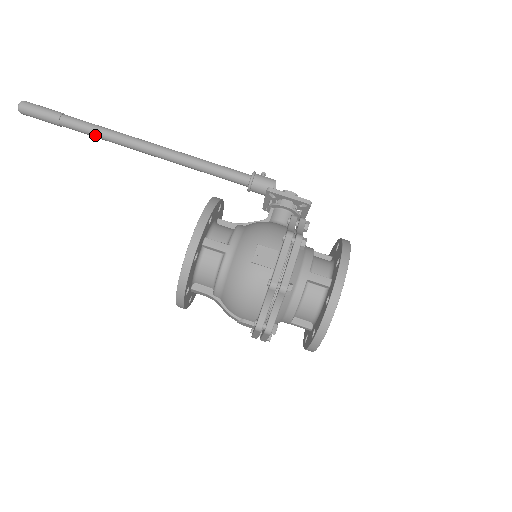
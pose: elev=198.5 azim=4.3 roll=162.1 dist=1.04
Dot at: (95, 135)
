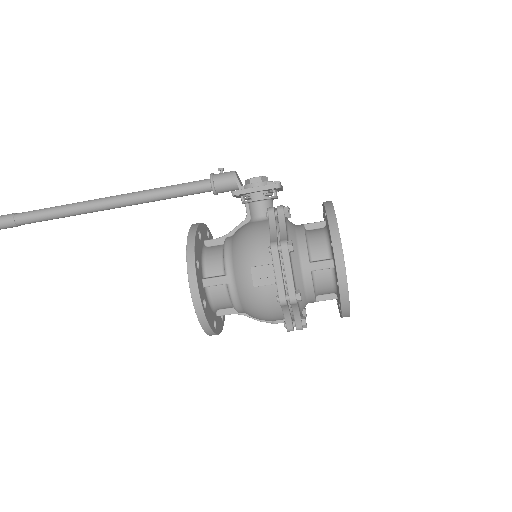
Dot at: occluded
